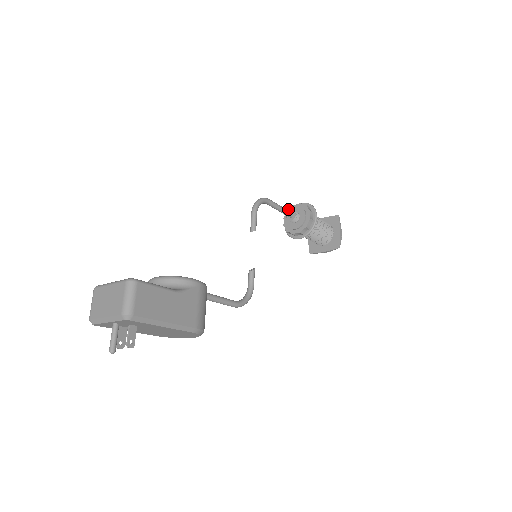
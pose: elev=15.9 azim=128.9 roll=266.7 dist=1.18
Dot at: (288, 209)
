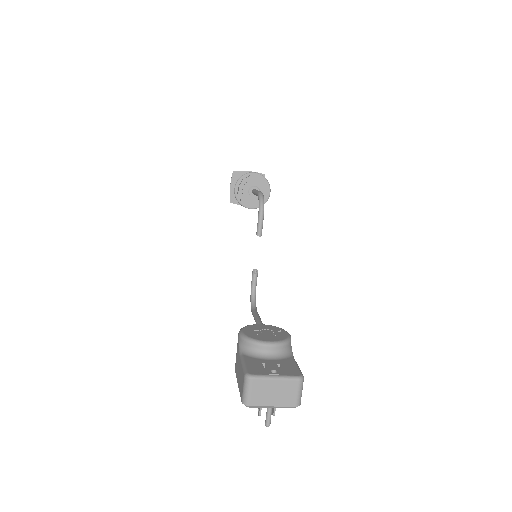
Dot at: (245, 178)
